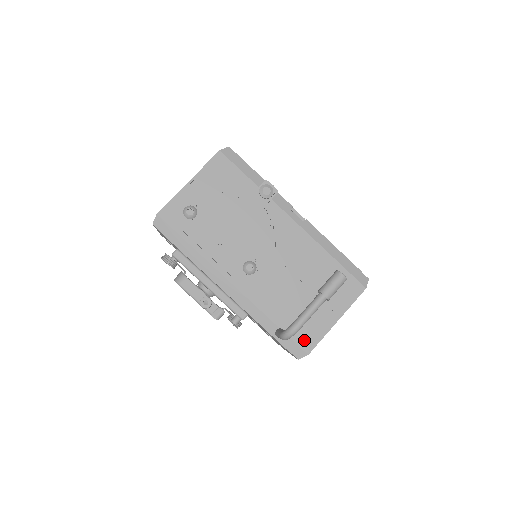
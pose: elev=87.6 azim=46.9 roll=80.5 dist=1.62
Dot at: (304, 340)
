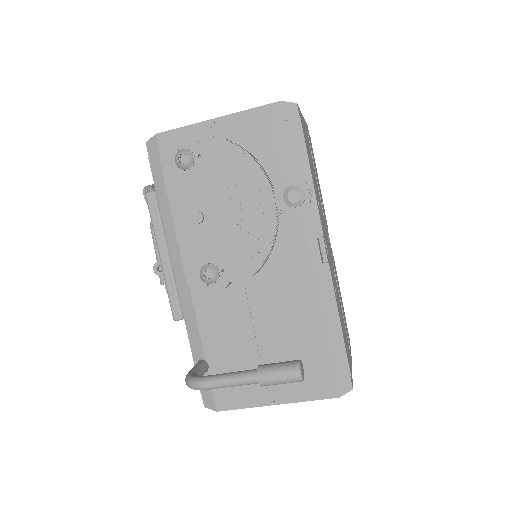
Dot at: (223, 393)
